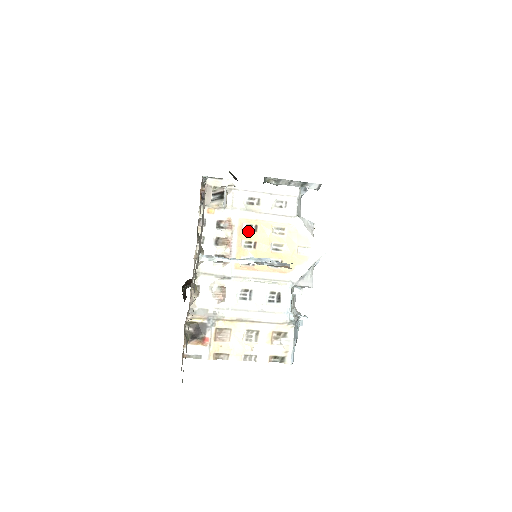
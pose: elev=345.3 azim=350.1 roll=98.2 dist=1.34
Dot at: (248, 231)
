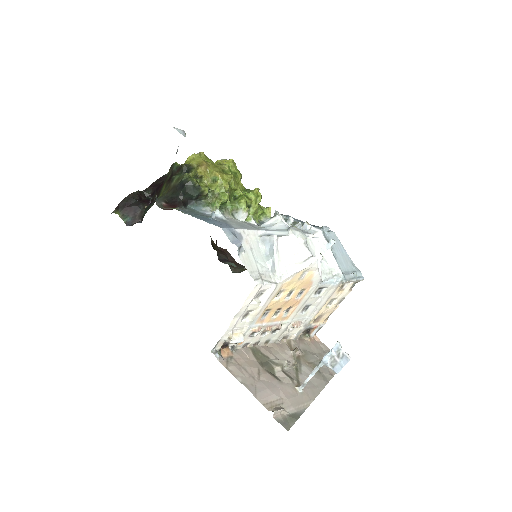
Dot at: (267, 315)
